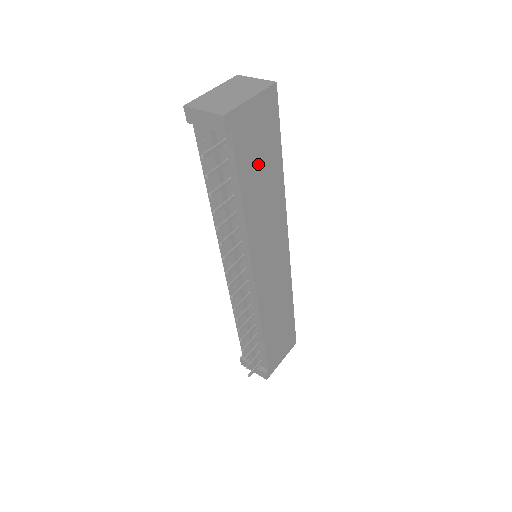
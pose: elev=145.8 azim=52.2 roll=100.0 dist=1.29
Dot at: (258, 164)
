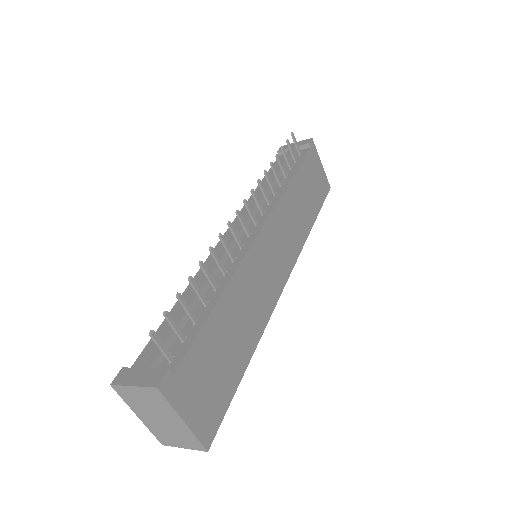
Dot at: (308, 187)
